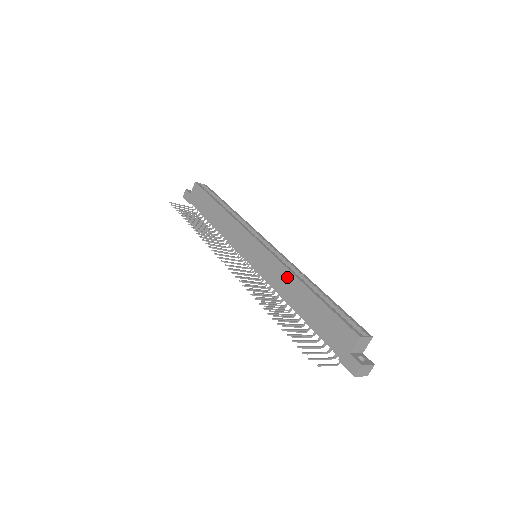
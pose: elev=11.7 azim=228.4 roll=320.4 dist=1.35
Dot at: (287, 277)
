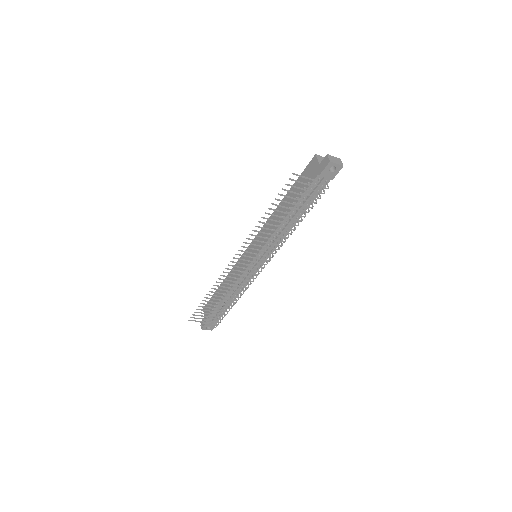
Dot at: (272, 218)
